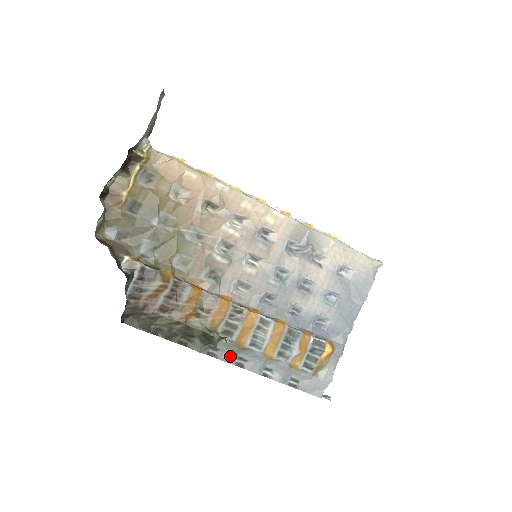
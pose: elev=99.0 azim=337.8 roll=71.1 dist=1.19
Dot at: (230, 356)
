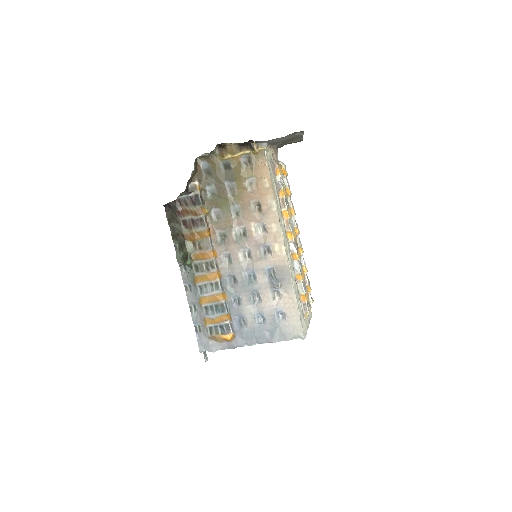
Dot at: (187, 279)
